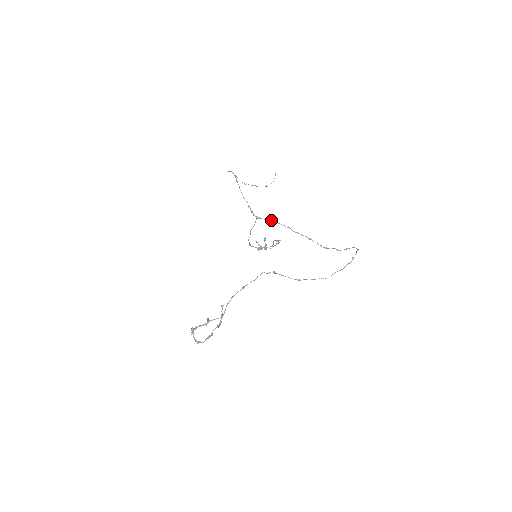
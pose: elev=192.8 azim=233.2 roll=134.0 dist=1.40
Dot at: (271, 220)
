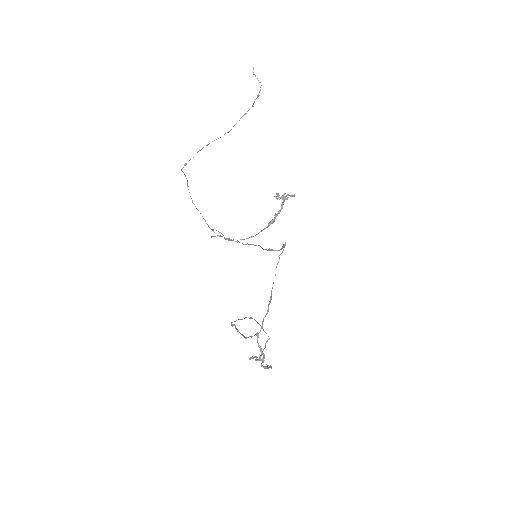
Dot at: occluded
